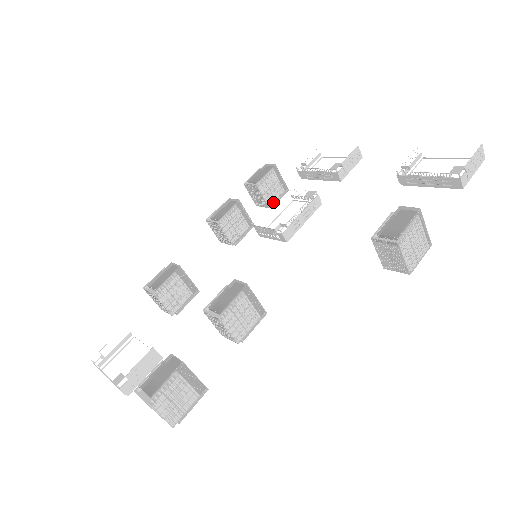
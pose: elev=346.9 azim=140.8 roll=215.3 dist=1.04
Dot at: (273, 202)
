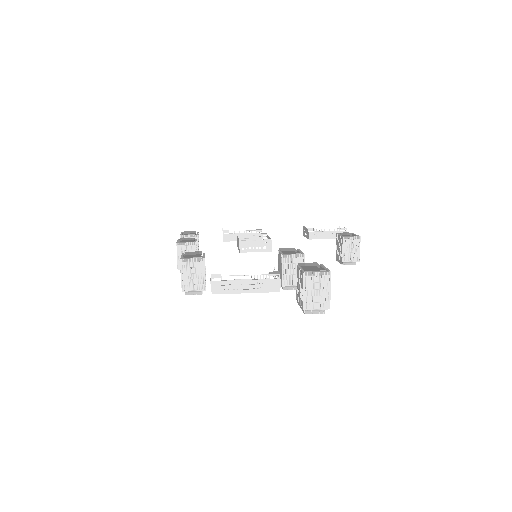
Dot at: occluded
